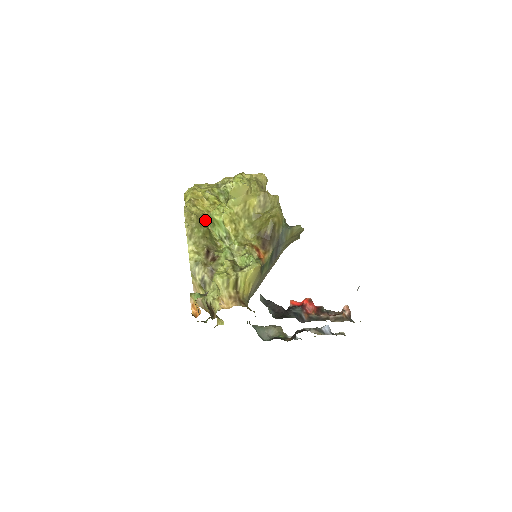
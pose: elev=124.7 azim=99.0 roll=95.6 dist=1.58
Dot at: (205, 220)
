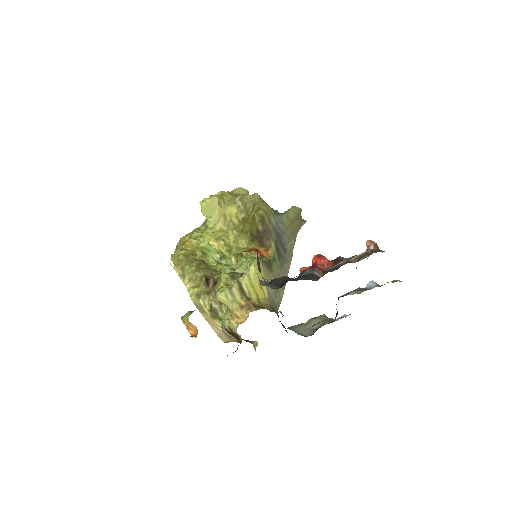
Dot at: (197, 256)
